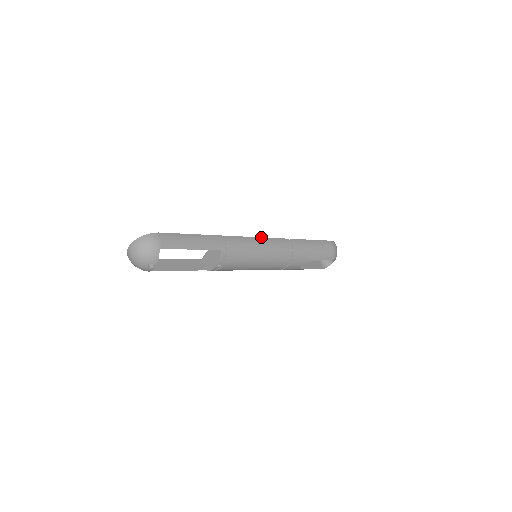
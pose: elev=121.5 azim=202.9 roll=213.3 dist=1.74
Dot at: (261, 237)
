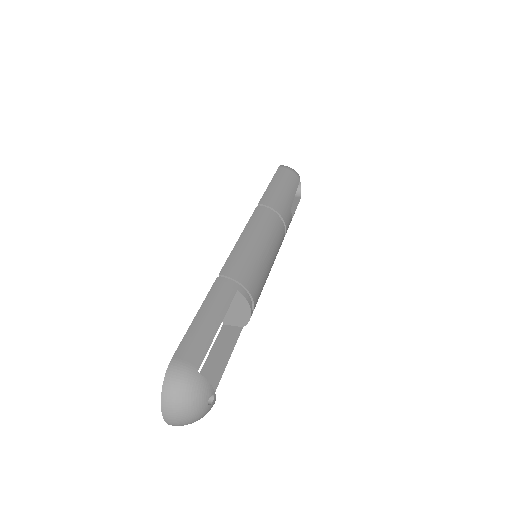
Dot at: (241, 233)
